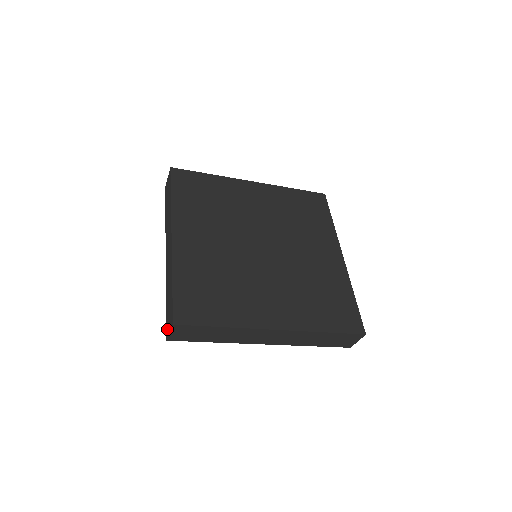
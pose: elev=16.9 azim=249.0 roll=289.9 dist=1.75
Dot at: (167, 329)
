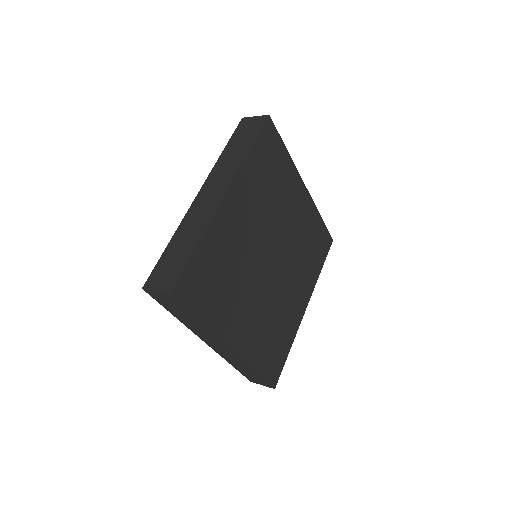
Dot at: (153, 281)
